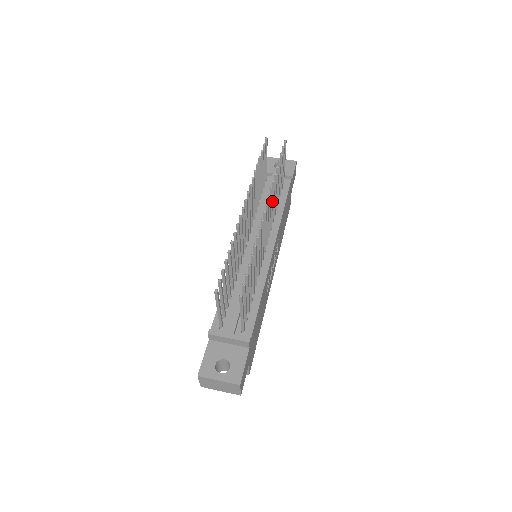
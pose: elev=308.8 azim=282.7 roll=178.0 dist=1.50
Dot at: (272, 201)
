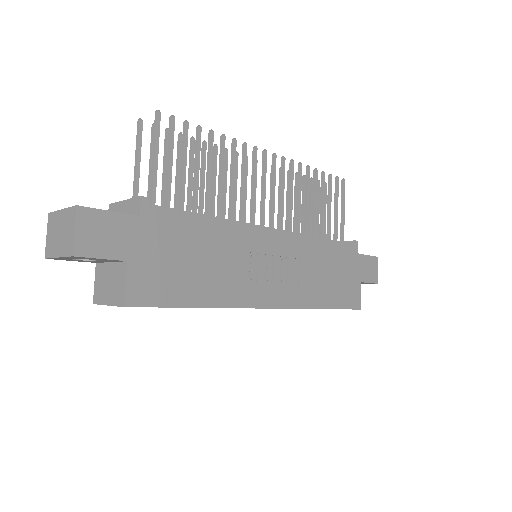
Dot at: (292, 182)
